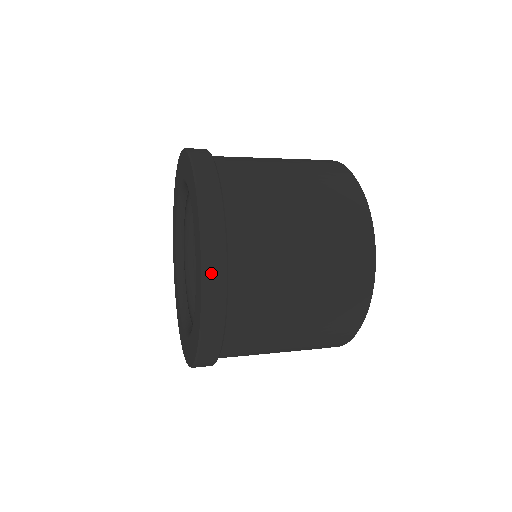
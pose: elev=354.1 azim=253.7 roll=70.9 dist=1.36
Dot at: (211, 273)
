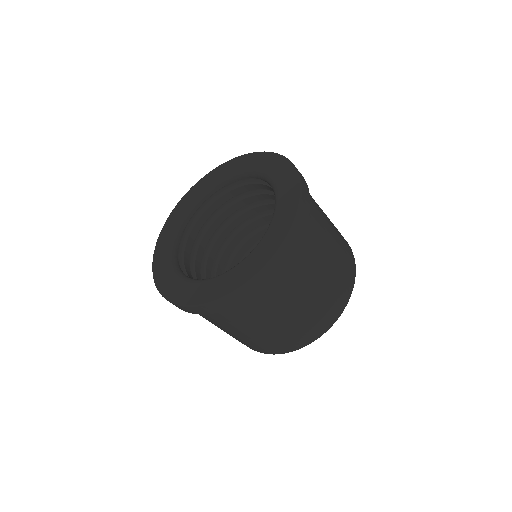
Dot at: (304, 188)
